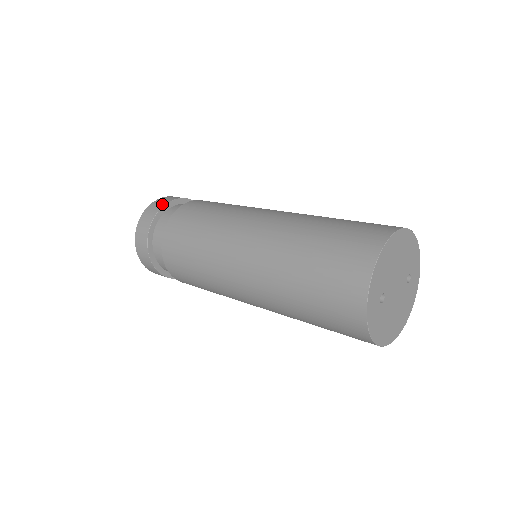
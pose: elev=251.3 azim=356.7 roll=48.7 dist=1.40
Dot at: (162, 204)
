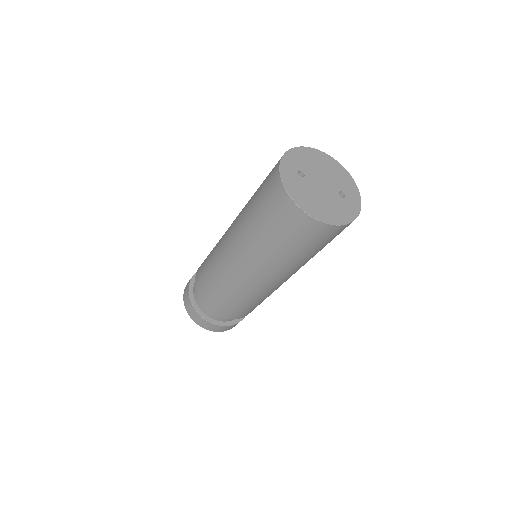
Dot at: occluded
